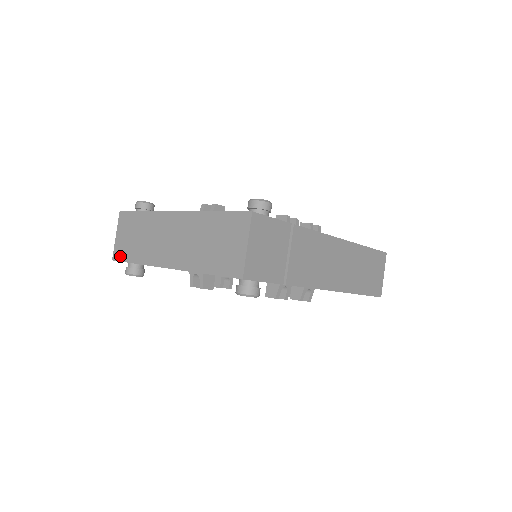
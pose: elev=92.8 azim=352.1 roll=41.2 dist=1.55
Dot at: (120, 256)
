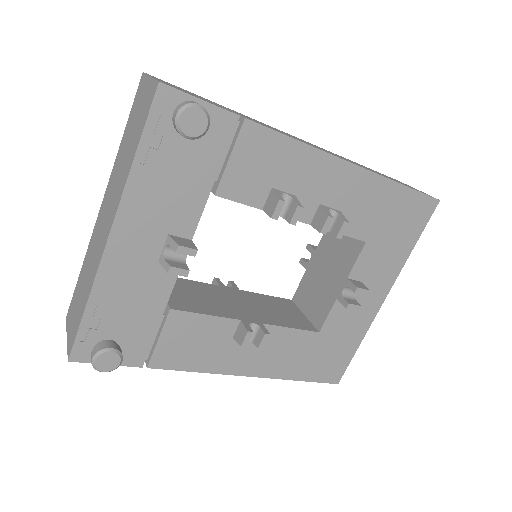
Dot at: (73, 339)
